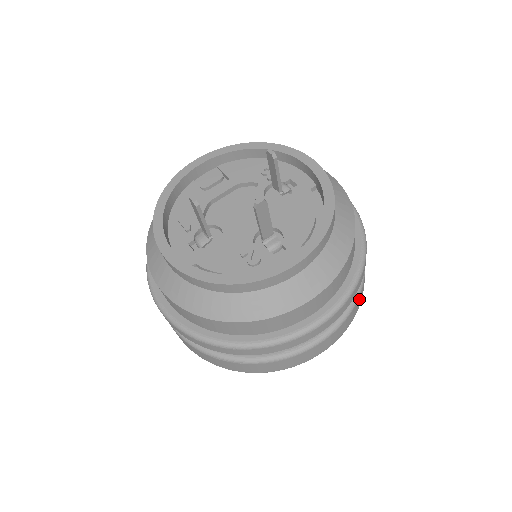
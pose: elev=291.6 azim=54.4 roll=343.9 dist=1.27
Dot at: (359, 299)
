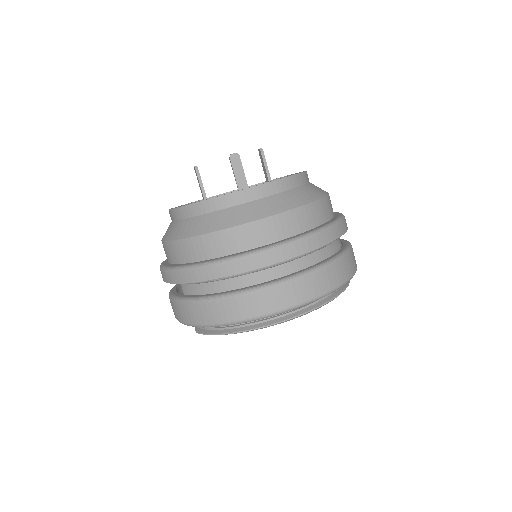
Dot at: (332, 271)
